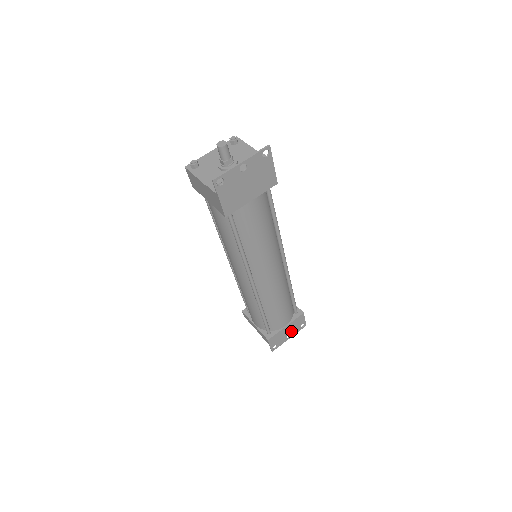
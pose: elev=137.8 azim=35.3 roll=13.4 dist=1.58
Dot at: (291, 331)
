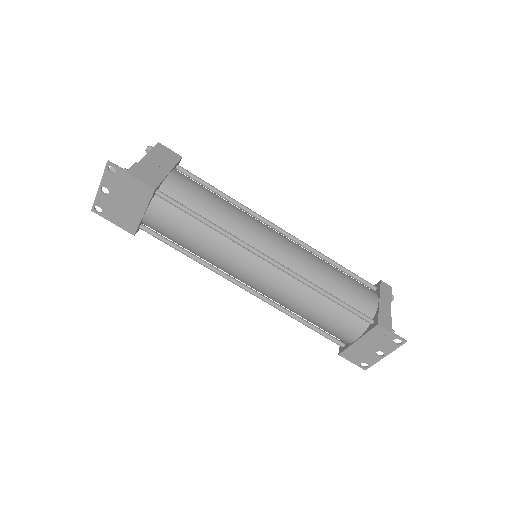
Dot at: (378, 347)
